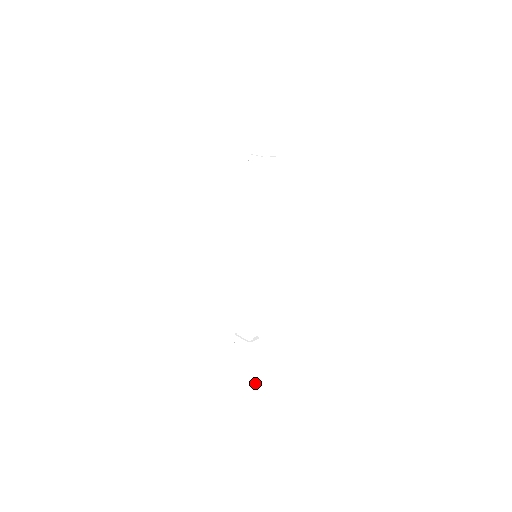
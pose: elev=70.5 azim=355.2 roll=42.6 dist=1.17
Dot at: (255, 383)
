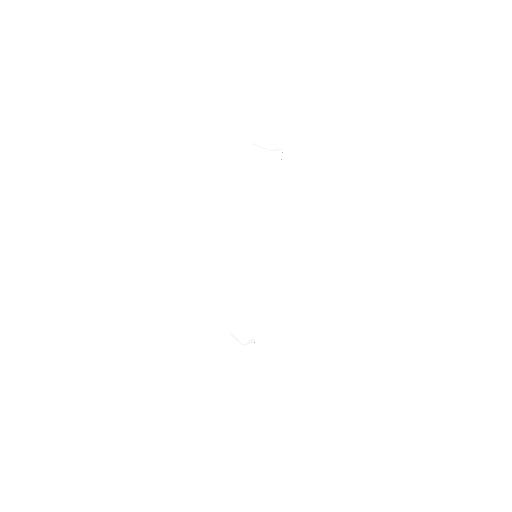
Dot at: (249, 385)
